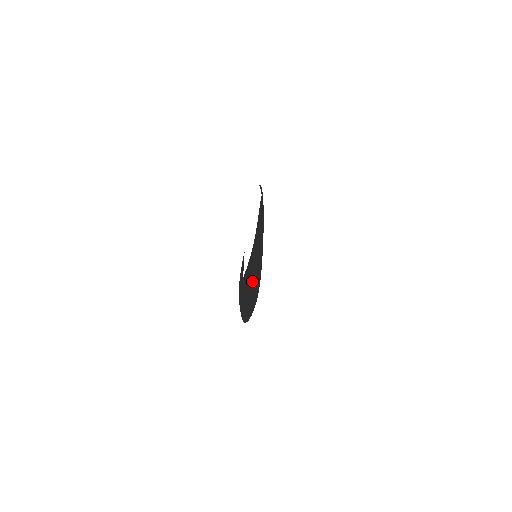
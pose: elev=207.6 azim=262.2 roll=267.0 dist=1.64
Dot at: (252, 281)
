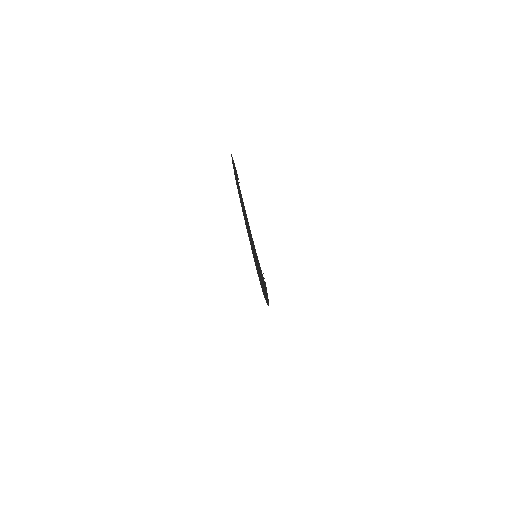
Dot at: occluded
